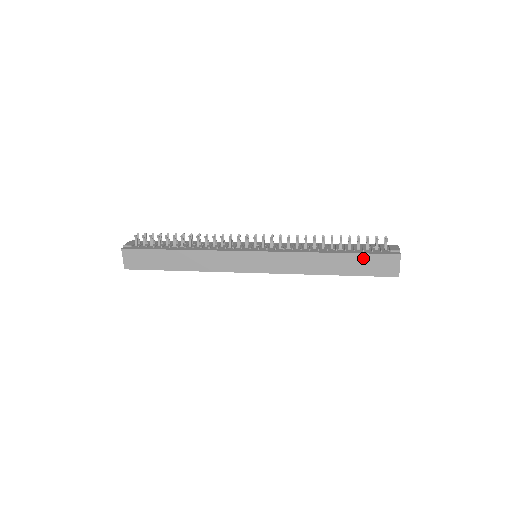
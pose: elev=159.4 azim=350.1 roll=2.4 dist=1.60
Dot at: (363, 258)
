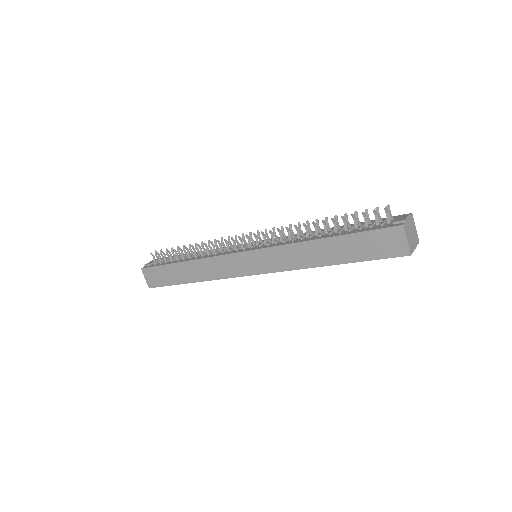
Dot at: (359, 238)
